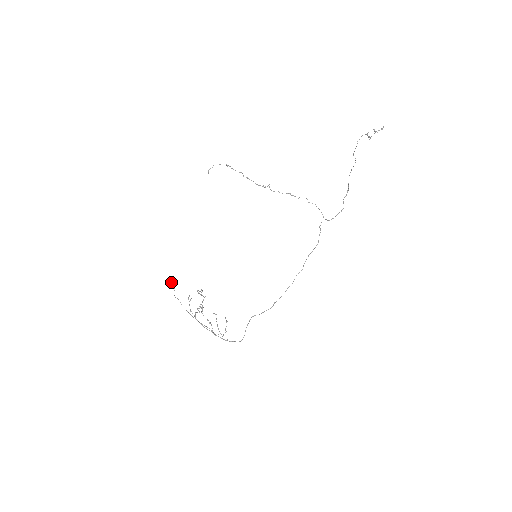
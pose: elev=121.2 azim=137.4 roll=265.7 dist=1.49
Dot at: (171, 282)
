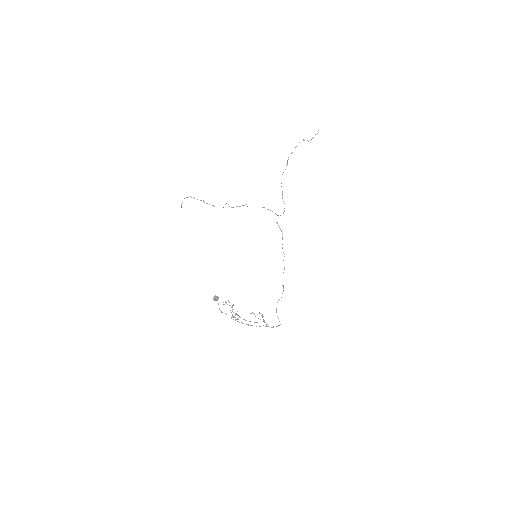
Dot at: (218, 298)
